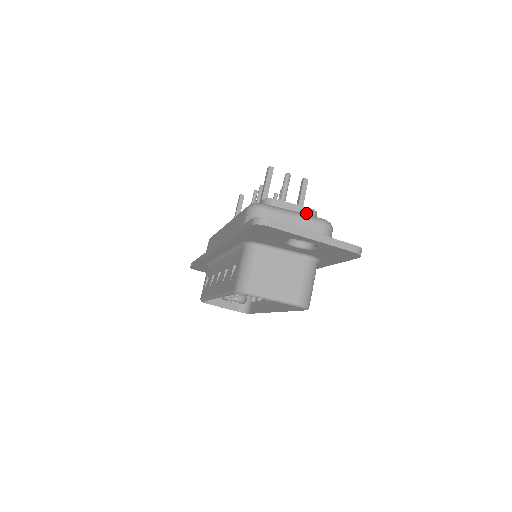
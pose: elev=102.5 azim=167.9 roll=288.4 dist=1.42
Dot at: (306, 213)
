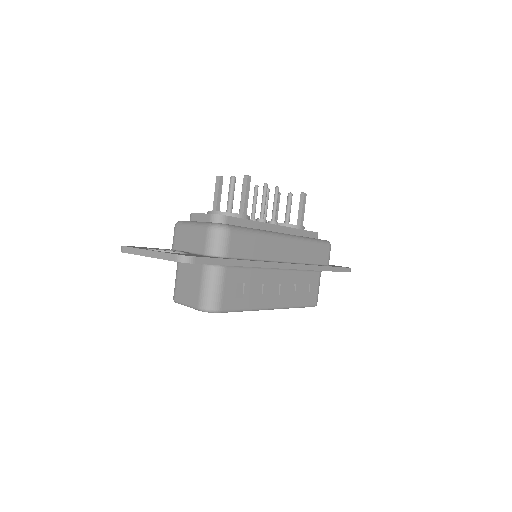
Dot at: (208, 220)
